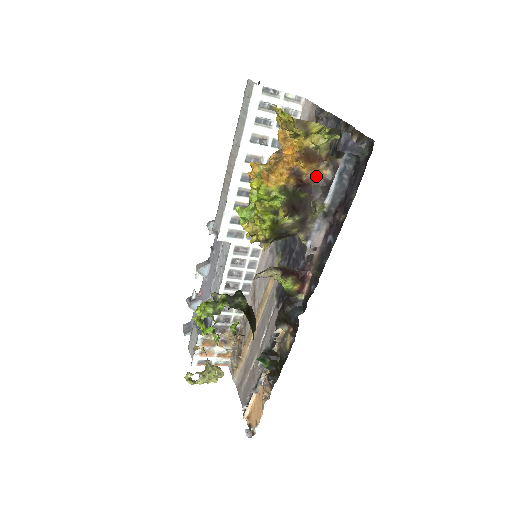
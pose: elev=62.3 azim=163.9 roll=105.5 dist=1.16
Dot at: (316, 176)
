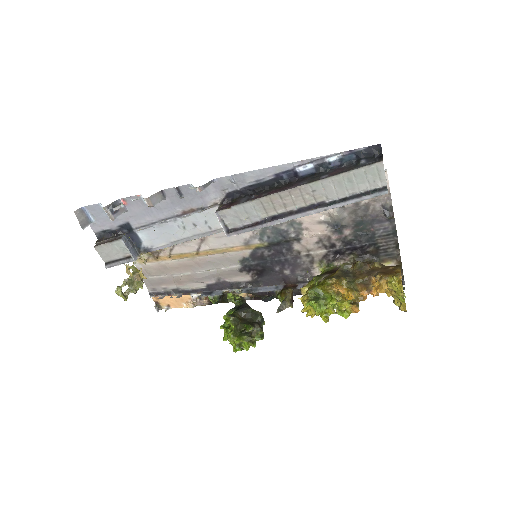
Dot at: occluded
